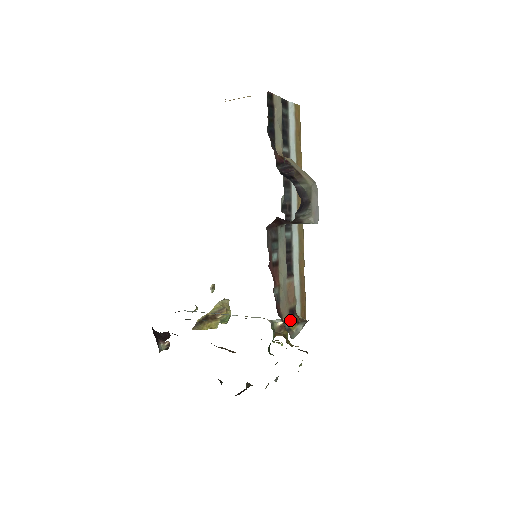
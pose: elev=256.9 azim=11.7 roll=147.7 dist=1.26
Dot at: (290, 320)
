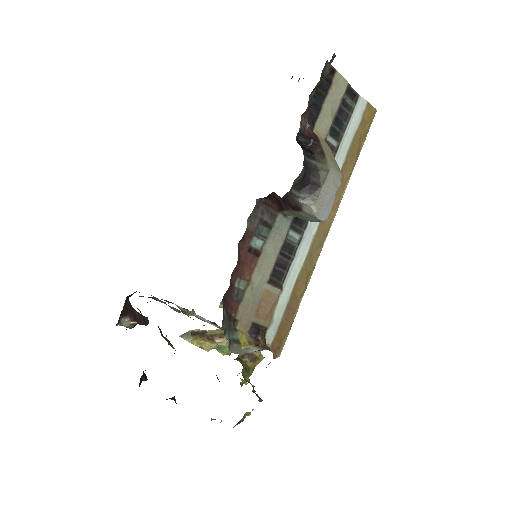
Dot at: (248, 335)
